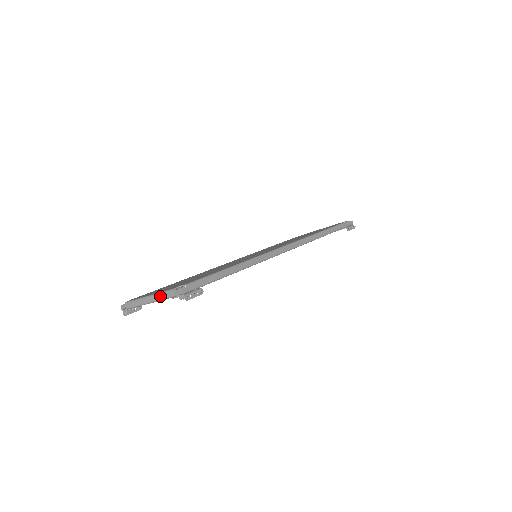
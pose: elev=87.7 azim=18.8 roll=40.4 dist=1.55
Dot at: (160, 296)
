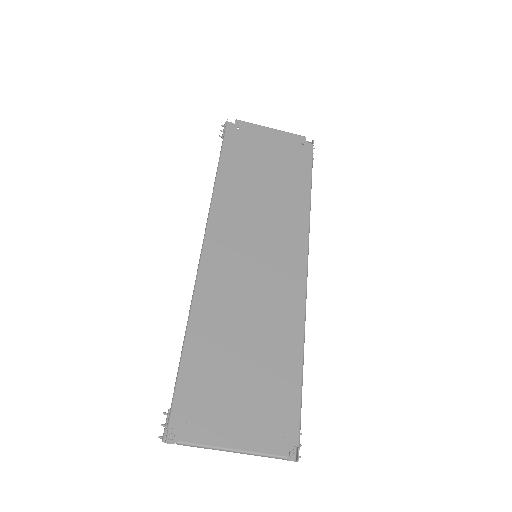
Dot at: occluded
